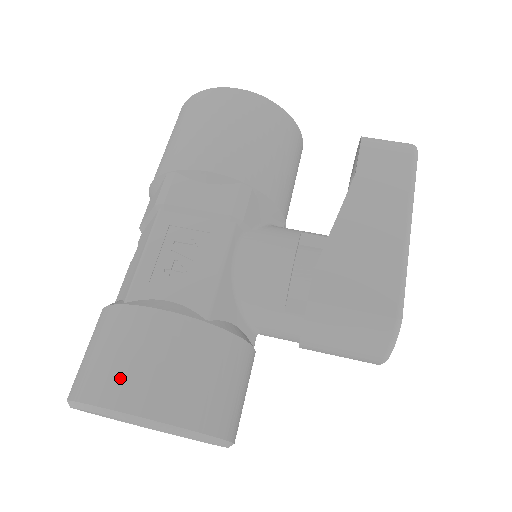
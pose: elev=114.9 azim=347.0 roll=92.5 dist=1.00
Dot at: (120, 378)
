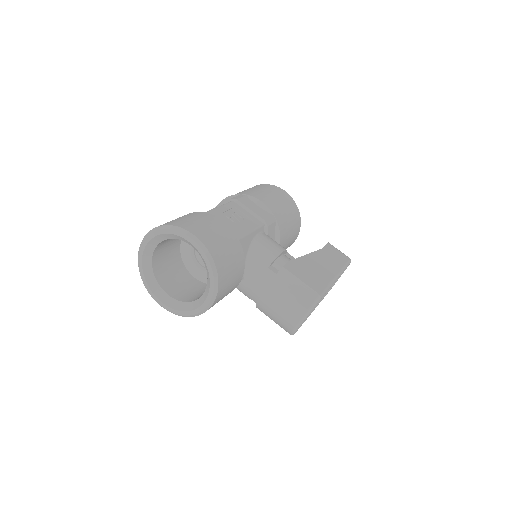
Dot at: (196, 226)
